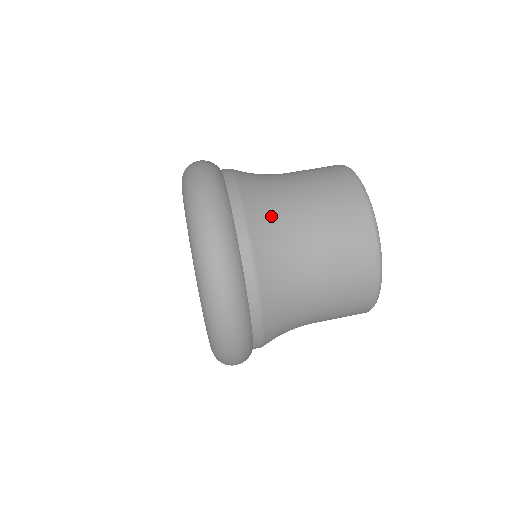
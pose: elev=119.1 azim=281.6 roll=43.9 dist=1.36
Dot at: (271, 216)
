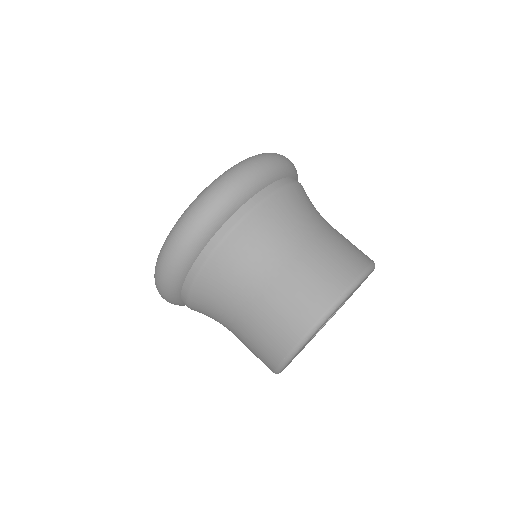
Dot at: (263, 237)
